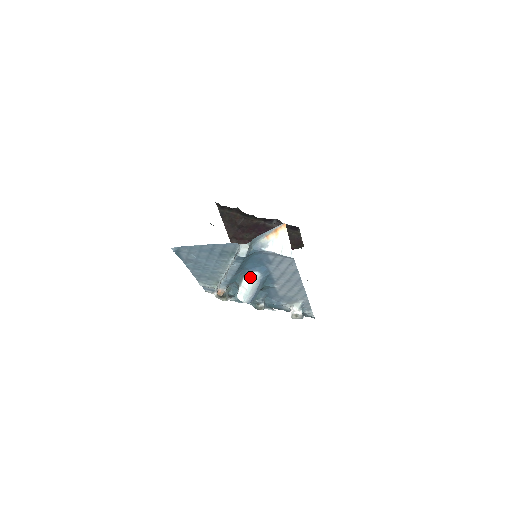
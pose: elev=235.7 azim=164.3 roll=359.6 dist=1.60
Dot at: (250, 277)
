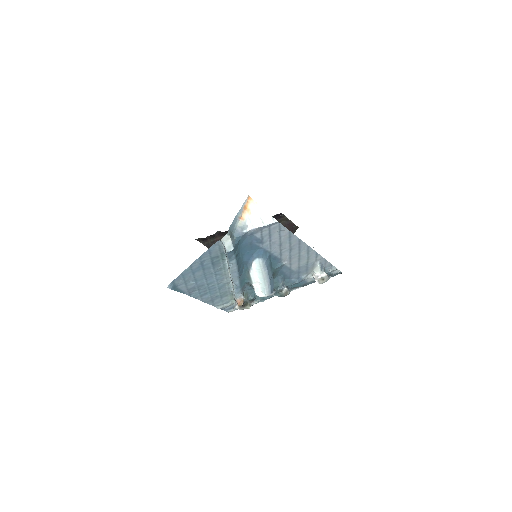
Dot at: (254, 268)
